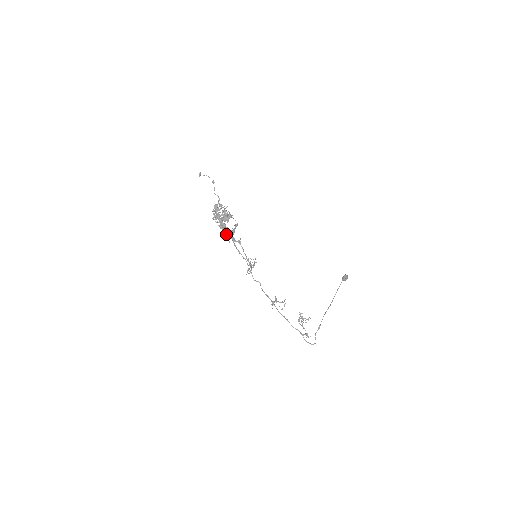
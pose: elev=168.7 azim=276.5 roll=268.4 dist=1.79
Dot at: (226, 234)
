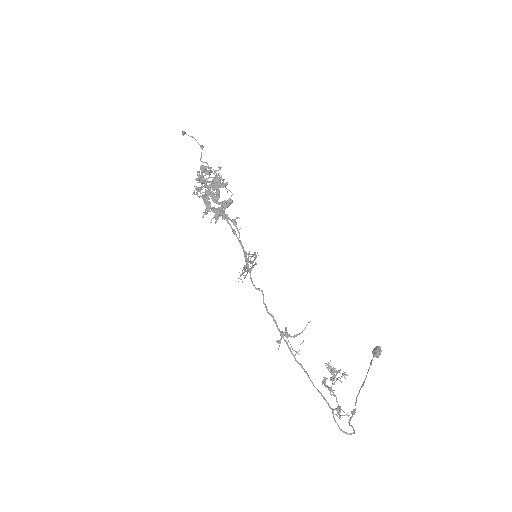
Dot at: (214, 207)
